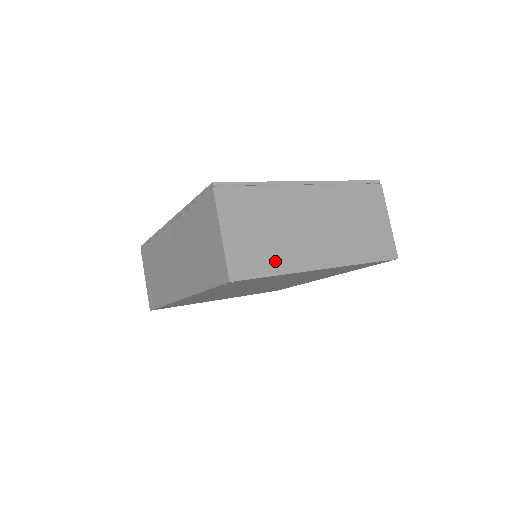
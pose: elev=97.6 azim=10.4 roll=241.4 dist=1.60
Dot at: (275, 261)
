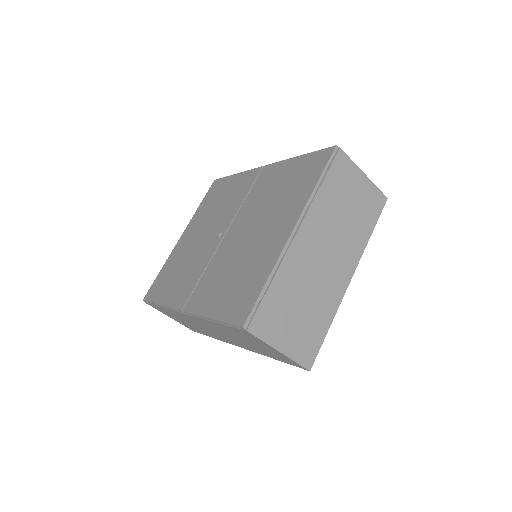
Dot at: (322, 319)
